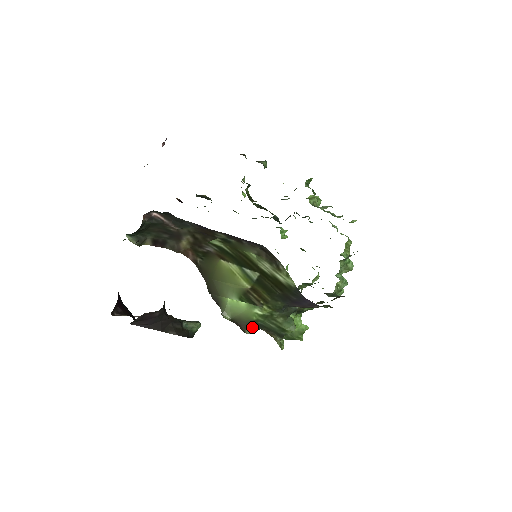
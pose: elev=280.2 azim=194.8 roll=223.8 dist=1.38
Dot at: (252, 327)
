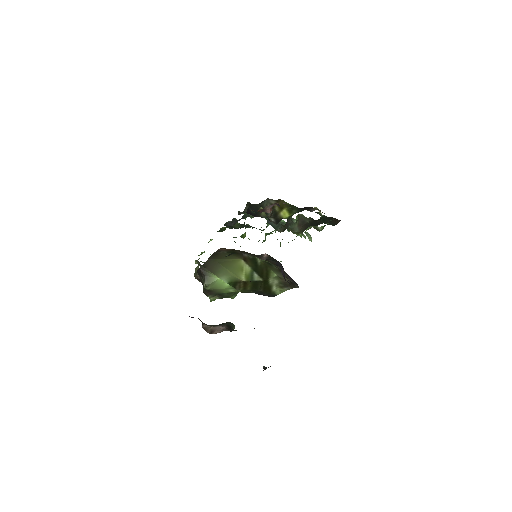
Dot at: occluded
